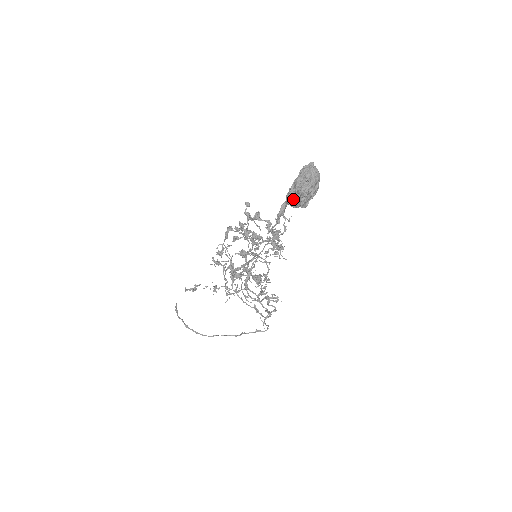
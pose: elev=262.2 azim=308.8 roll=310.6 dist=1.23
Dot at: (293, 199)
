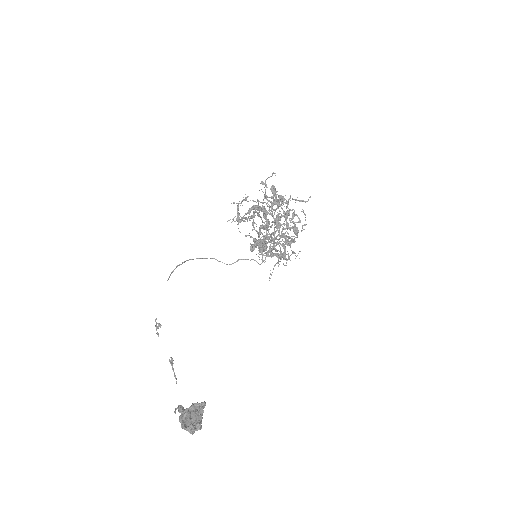
Dot at: (183, 419)
